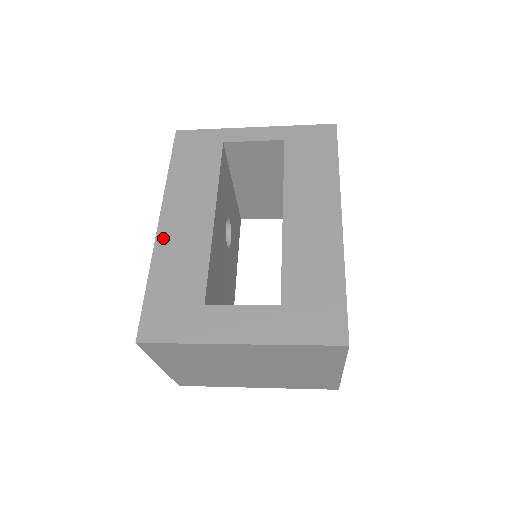
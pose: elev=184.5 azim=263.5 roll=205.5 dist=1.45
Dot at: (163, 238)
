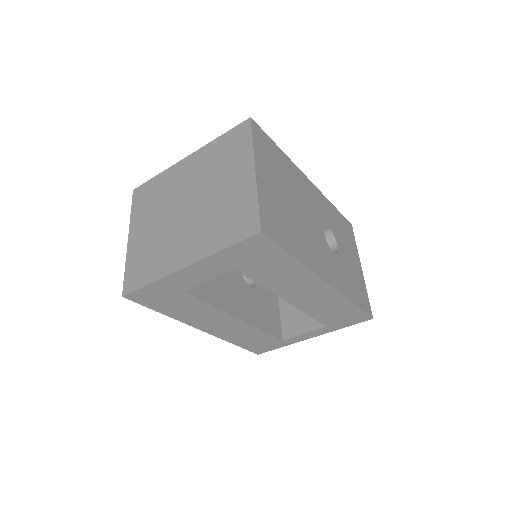
Dot at: occluded
